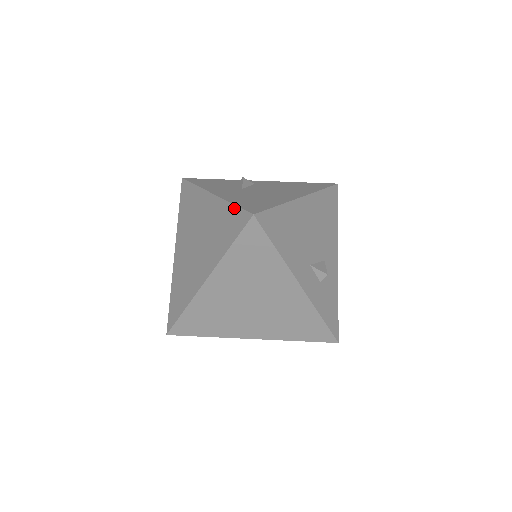
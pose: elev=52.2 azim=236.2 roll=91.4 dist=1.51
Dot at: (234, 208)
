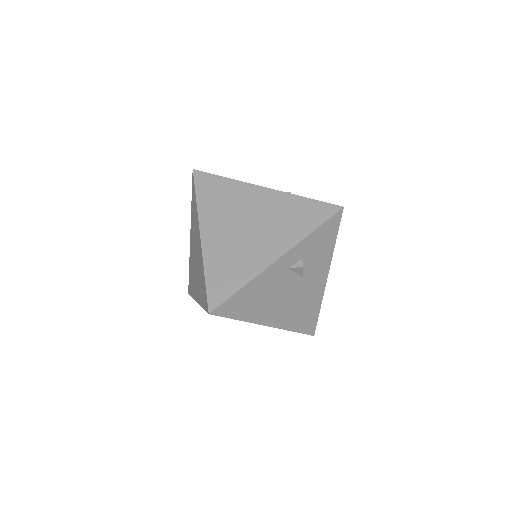
Dot at: (192, 197)
